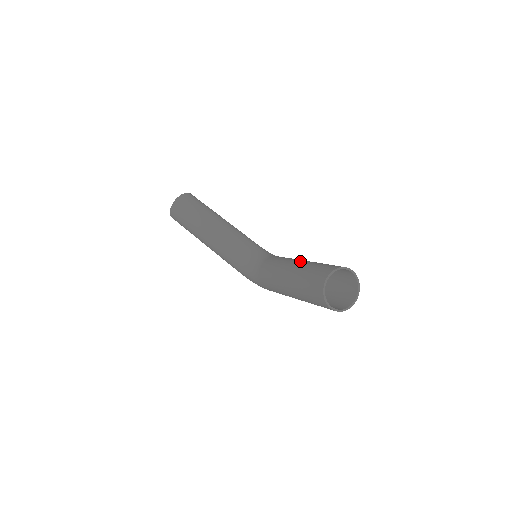
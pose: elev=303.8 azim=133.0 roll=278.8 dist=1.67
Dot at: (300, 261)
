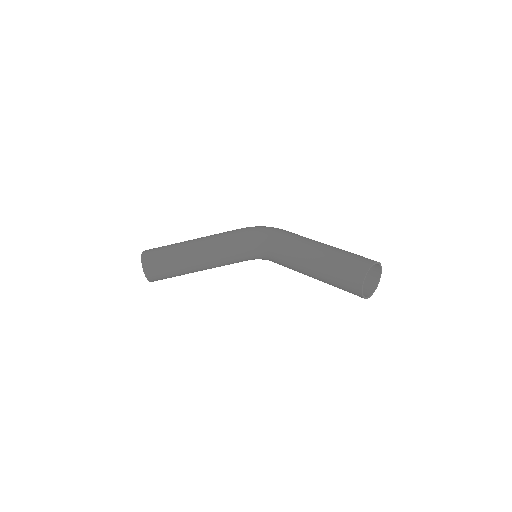
Dot at: (310, 266)
